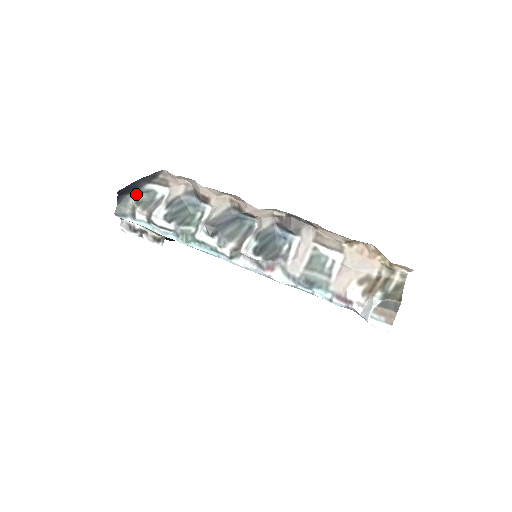
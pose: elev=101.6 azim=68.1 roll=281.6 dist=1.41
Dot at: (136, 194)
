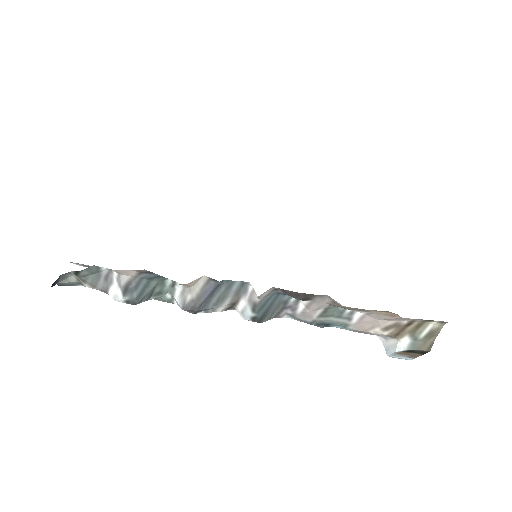
Dot at: (72, 273)
